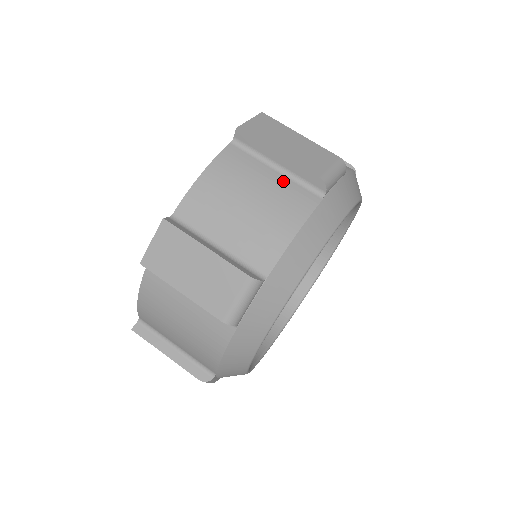
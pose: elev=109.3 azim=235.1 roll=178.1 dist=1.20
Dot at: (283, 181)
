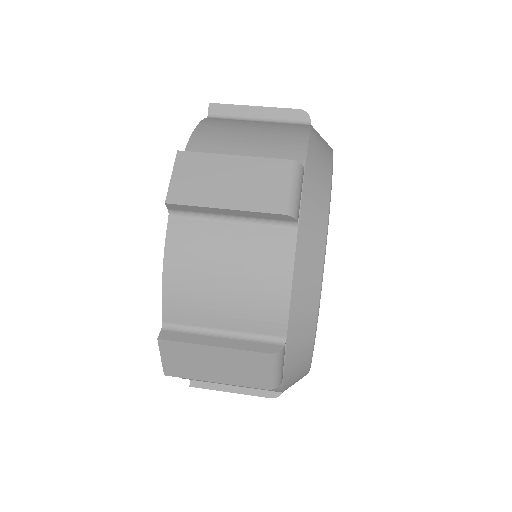
Dot at: (247, 232)
